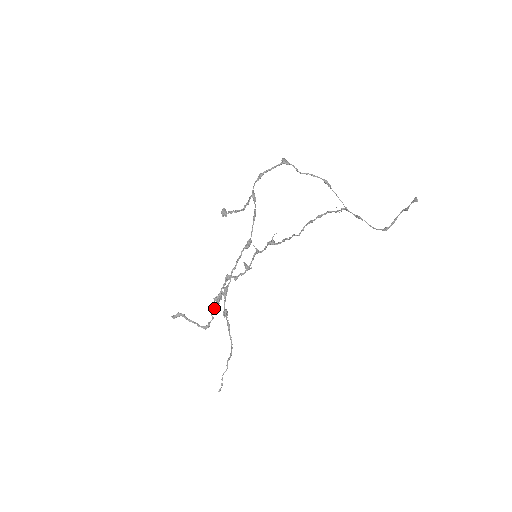
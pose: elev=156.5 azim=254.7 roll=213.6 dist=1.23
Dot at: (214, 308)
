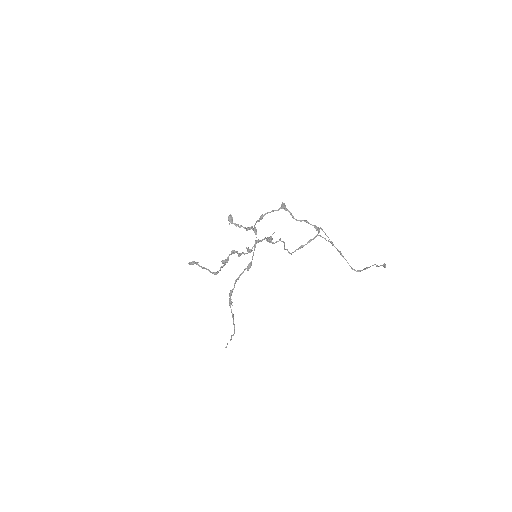
Dot at: (222, 266)
